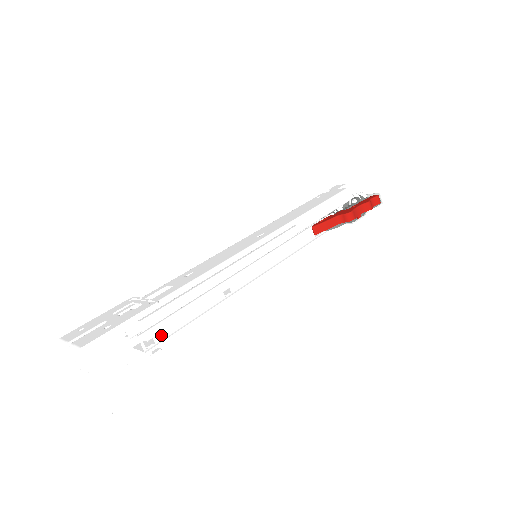
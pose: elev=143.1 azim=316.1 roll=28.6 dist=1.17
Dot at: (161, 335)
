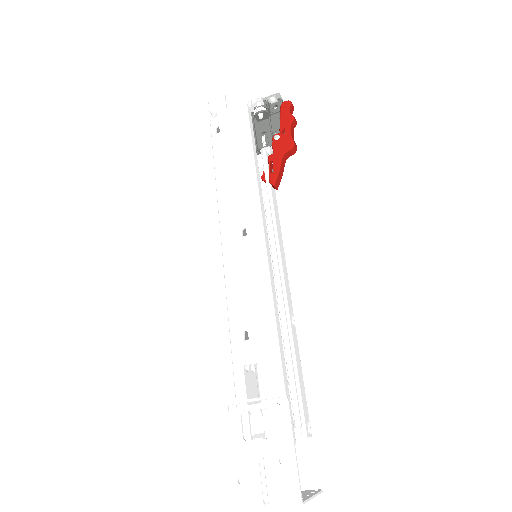
Dot at: (307, 412)
